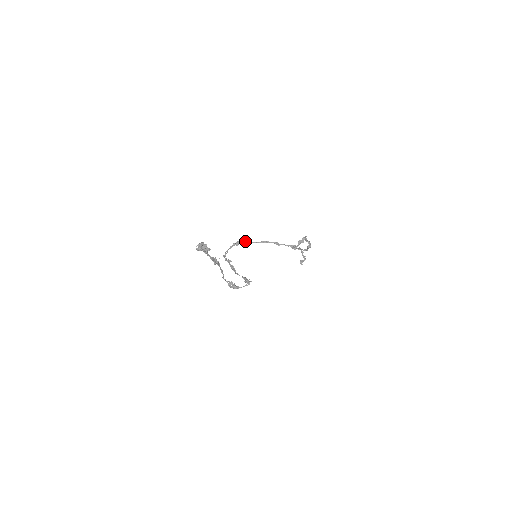
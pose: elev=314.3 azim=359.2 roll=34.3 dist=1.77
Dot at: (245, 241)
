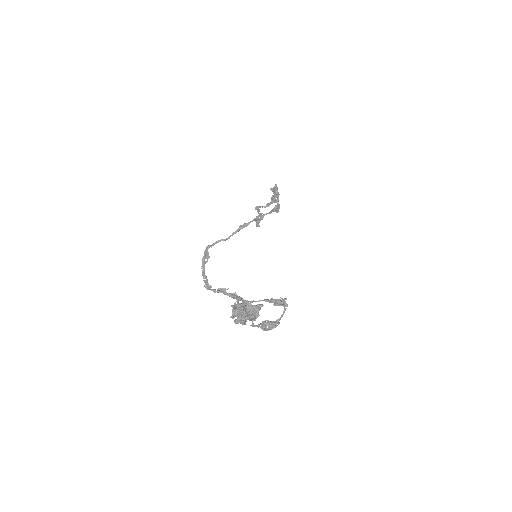
Dot at: (214, 244)
